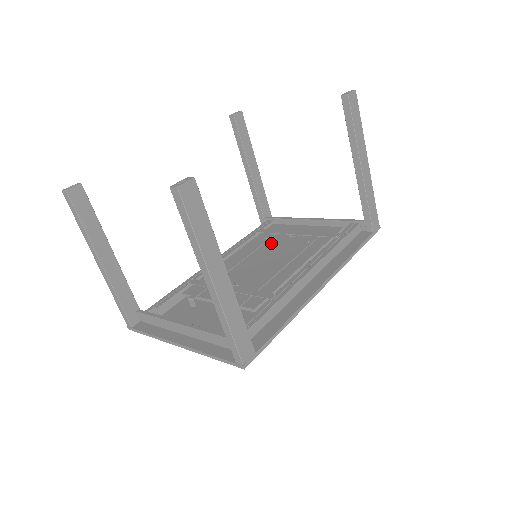
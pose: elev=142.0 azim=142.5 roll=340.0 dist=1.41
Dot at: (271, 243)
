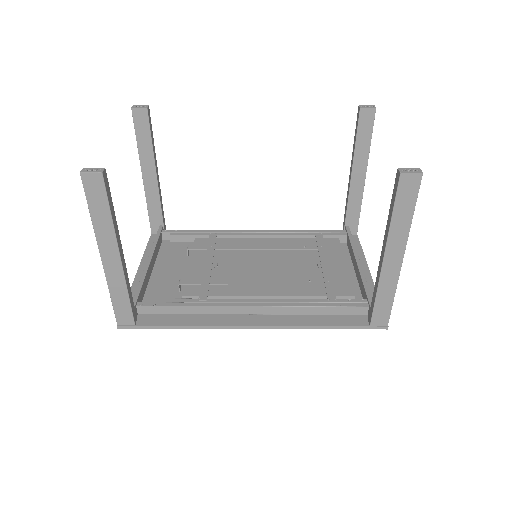
Dot at: (299, 254)
